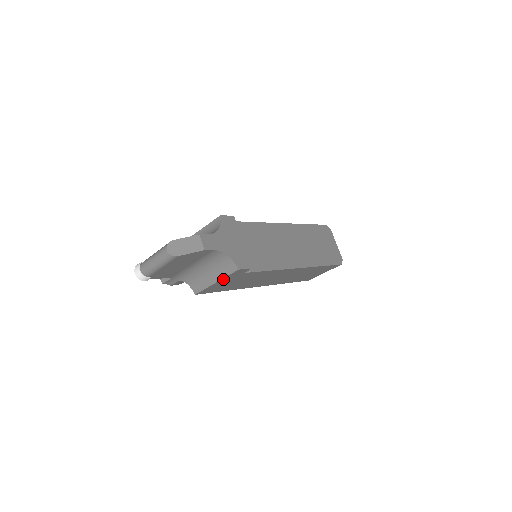
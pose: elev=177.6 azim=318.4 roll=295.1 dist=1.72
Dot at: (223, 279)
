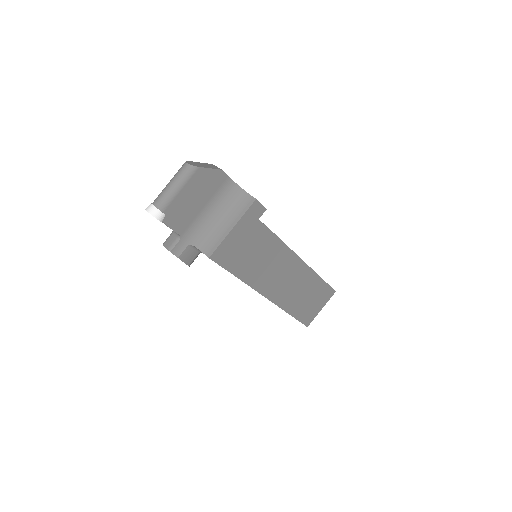
Dot at: (240, 223)
